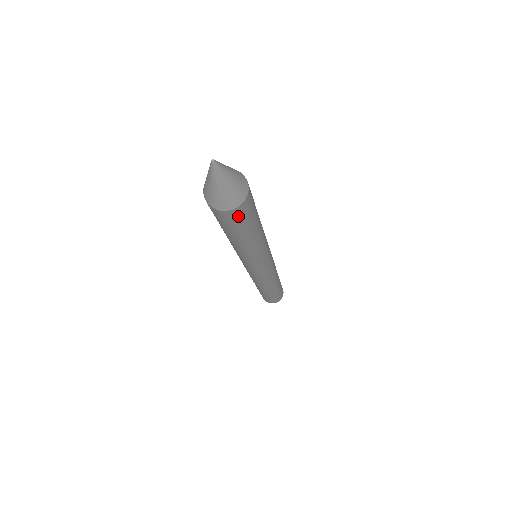
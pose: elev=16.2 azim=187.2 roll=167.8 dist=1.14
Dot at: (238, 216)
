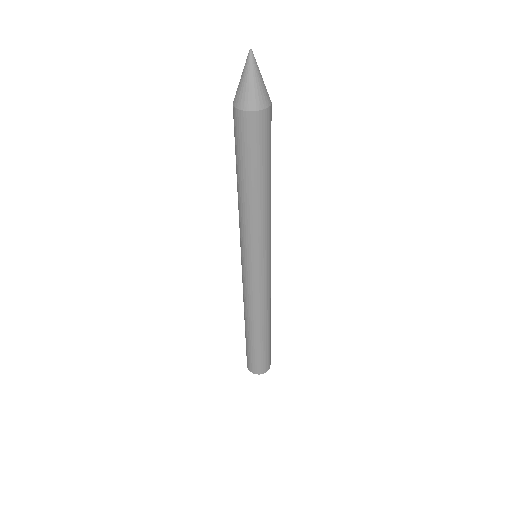
Dot at: (270, 122)
